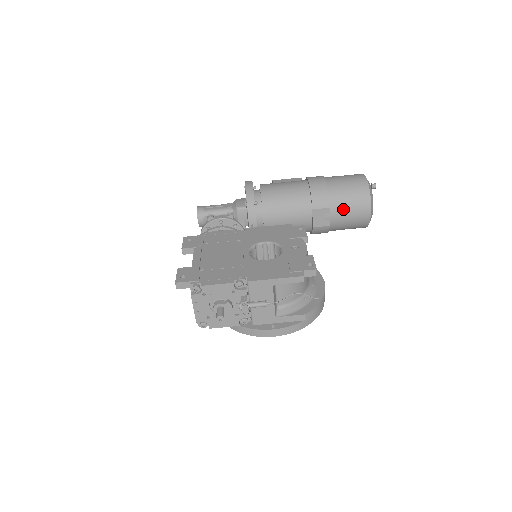
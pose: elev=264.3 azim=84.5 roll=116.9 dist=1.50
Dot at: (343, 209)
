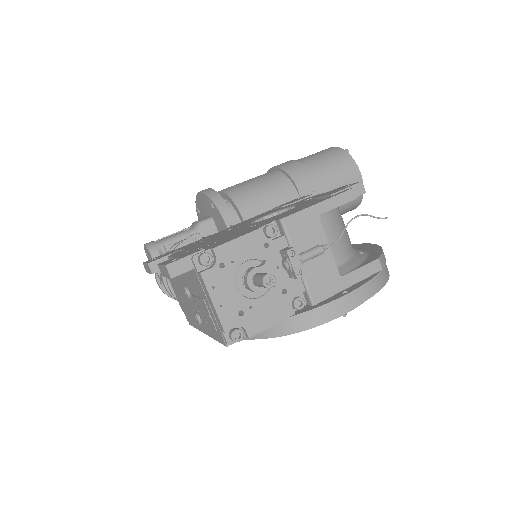
Dot at: (330, 177)
